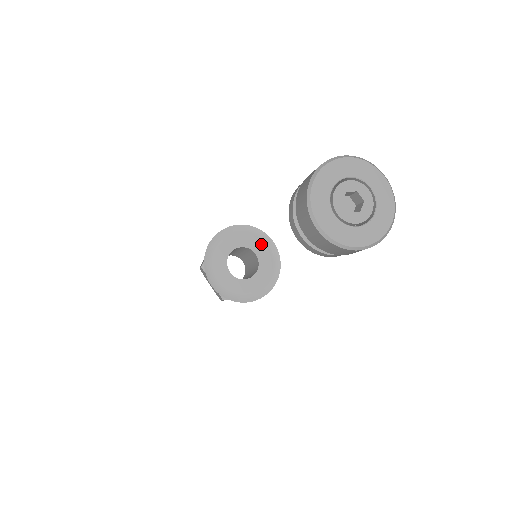
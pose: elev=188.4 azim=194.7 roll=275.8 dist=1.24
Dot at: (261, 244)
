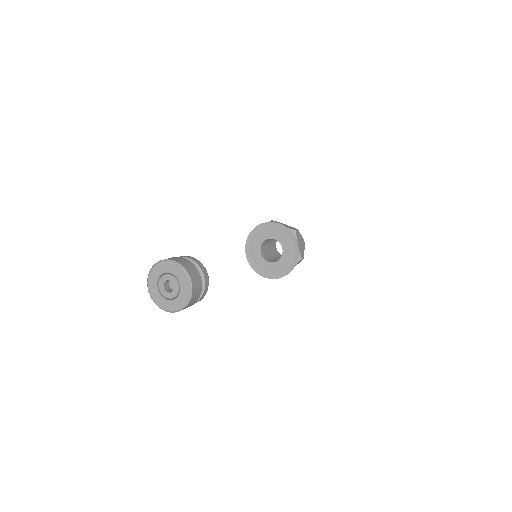
Dot at: (273, 230)
